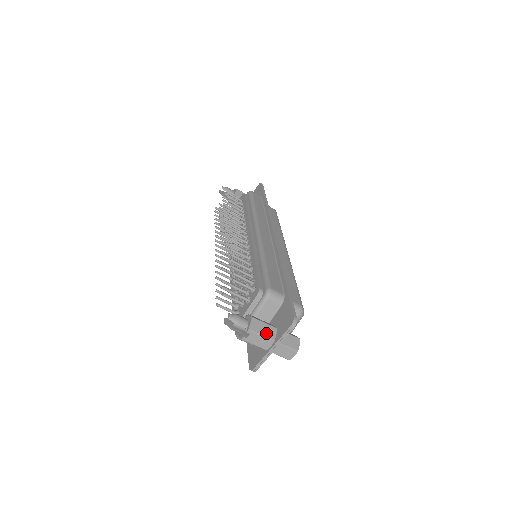
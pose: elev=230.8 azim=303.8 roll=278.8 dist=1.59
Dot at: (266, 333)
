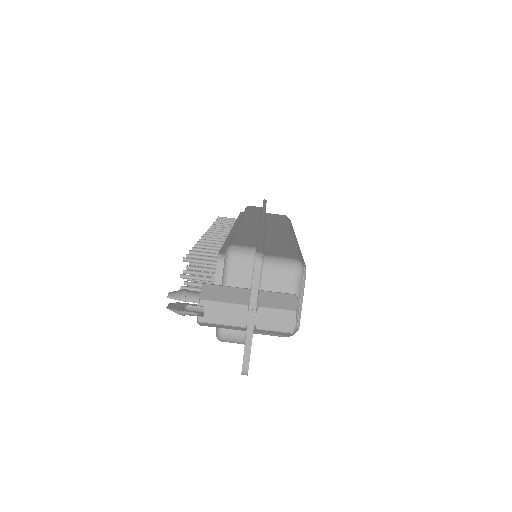
Dot at: (231, 298)
